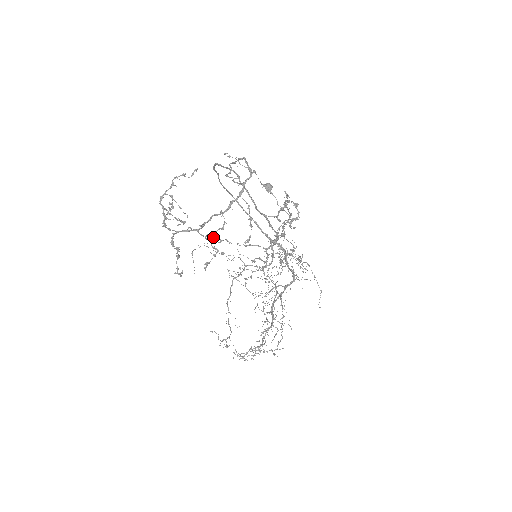
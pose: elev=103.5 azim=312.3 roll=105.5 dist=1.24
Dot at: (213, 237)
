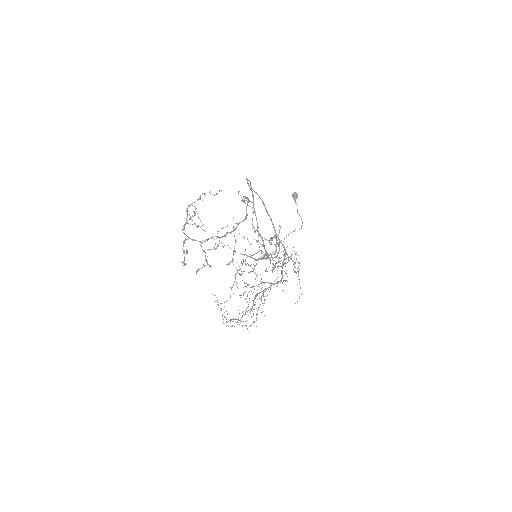
Dot at: occluded
